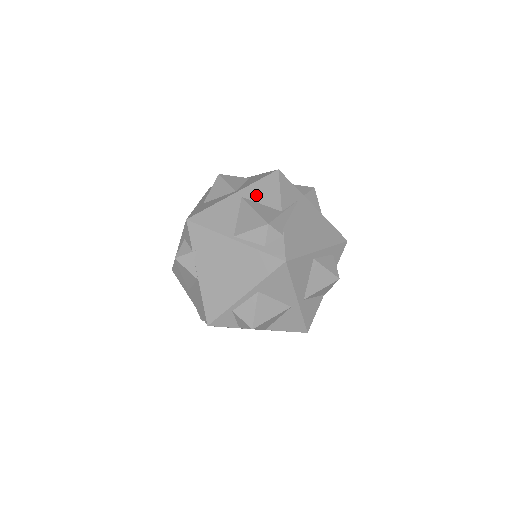
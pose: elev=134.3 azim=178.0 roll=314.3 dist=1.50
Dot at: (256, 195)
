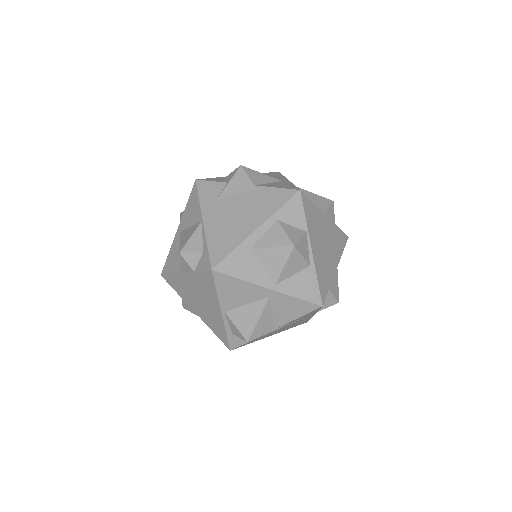
Dot at: (280, 305)
